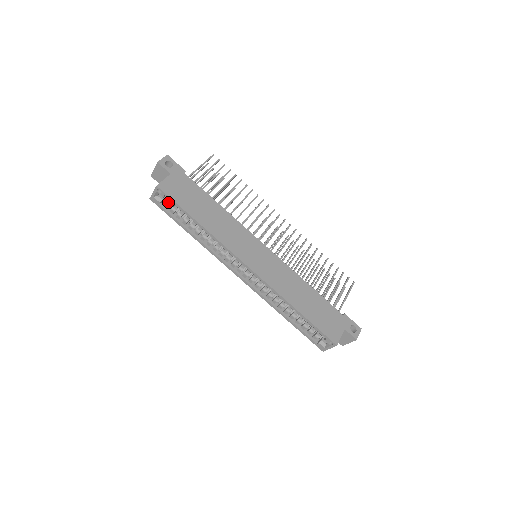
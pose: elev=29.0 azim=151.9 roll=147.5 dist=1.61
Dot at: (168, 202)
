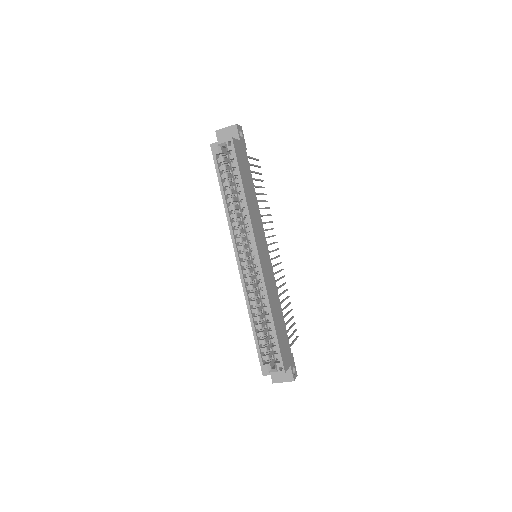
Dot at: (224, 158)
